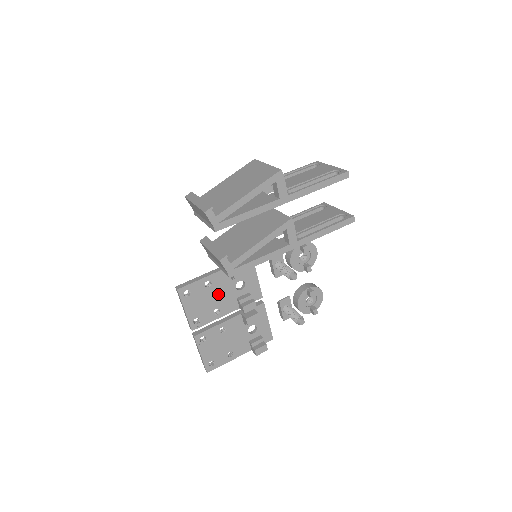
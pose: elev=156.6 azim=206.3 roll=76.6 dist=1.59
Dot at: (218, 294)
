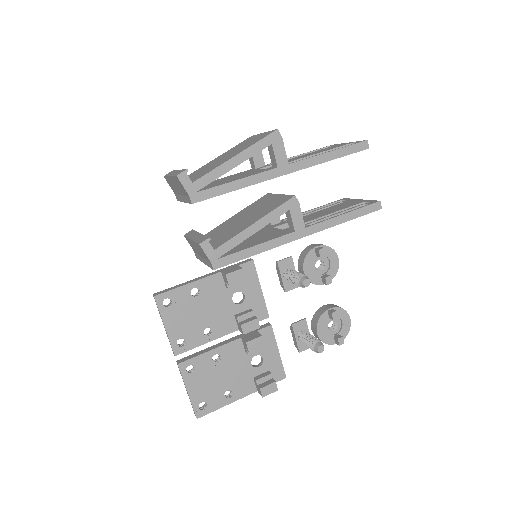
Dot at: (209, 307)
